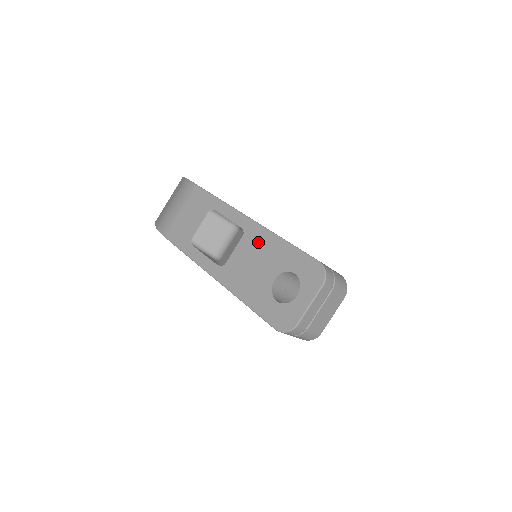
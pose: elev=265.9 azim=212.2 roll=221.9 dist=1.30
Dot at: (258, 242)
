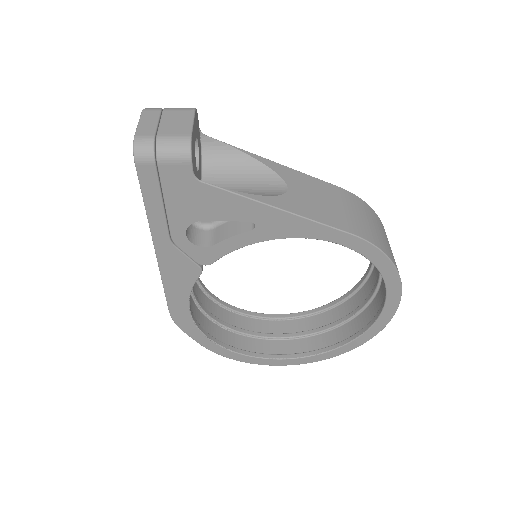
Dot at: occluded
